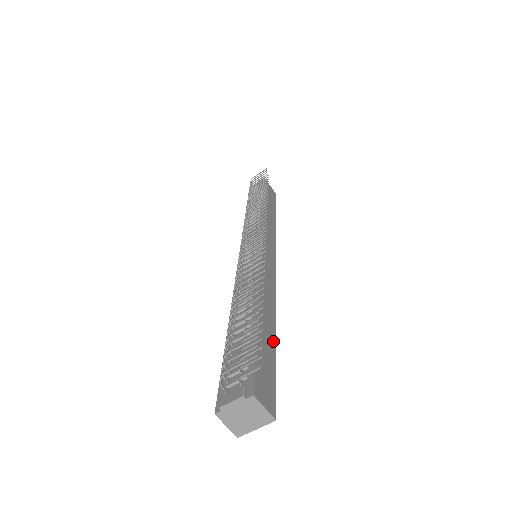
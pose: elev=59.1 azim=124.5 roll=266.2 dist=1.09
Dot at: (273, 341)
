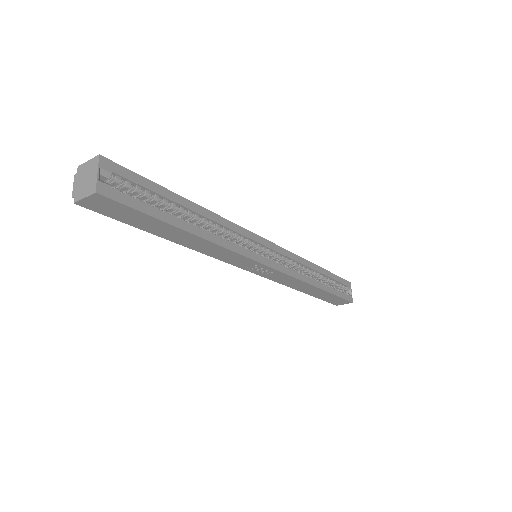
Dot at: (173, 195)
